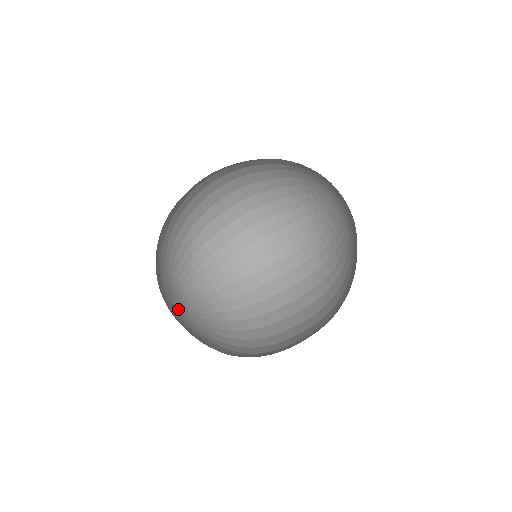
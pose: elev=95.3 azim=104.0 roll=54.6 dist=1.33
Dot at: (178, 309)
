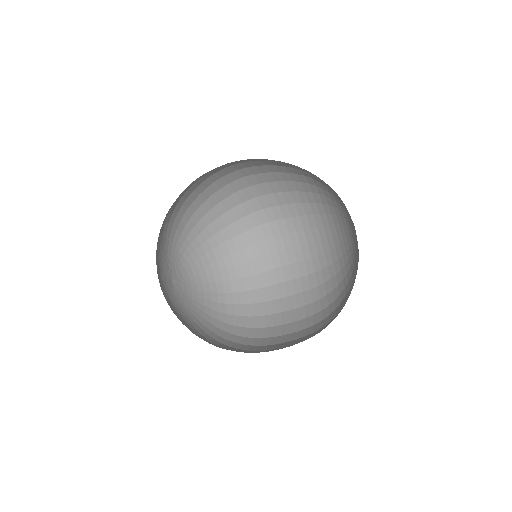
Dot at: (177, 286)
